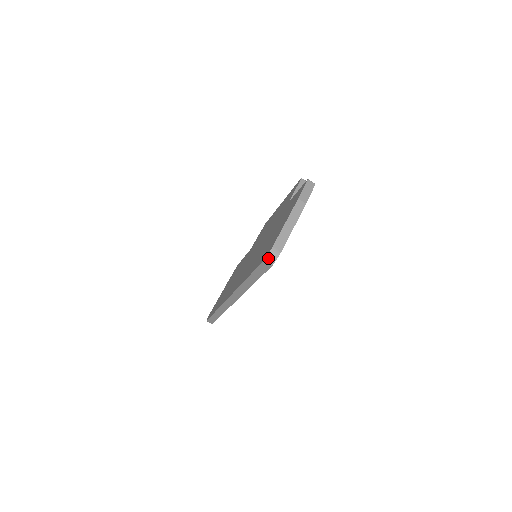
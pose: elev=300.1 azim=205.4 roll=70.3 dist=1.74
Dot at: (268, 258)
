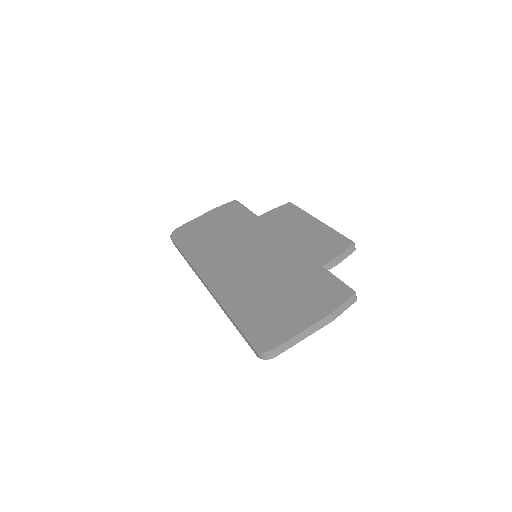
Dot at: (261, 354)
